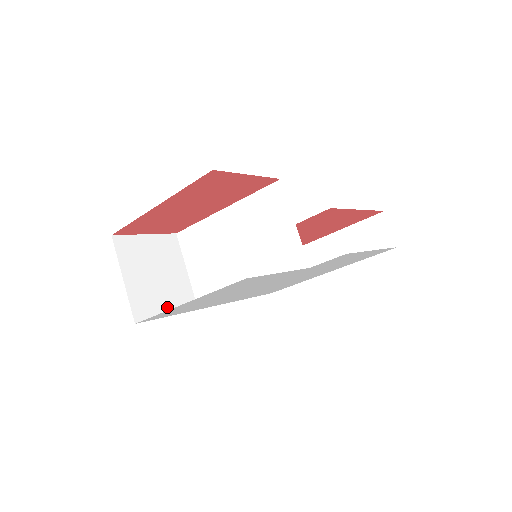
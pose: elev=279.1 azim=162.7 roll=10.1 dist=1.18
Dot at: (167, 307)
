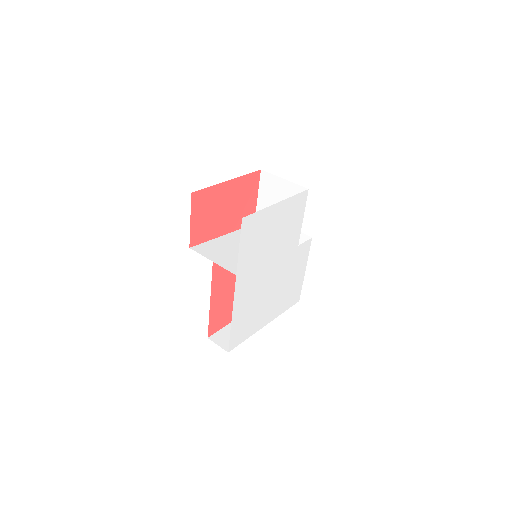
Dot at: occluded
